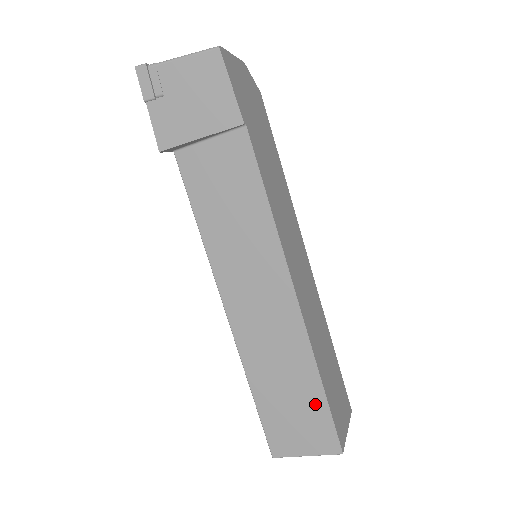
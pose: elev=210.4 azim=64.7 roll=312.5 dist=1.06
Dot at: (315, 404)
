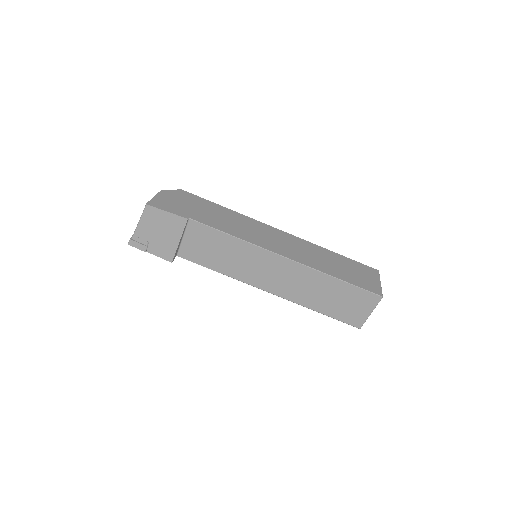
Dot at: (346, 290)
